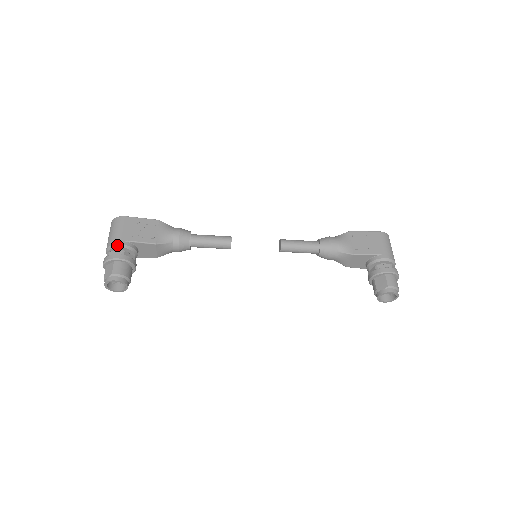
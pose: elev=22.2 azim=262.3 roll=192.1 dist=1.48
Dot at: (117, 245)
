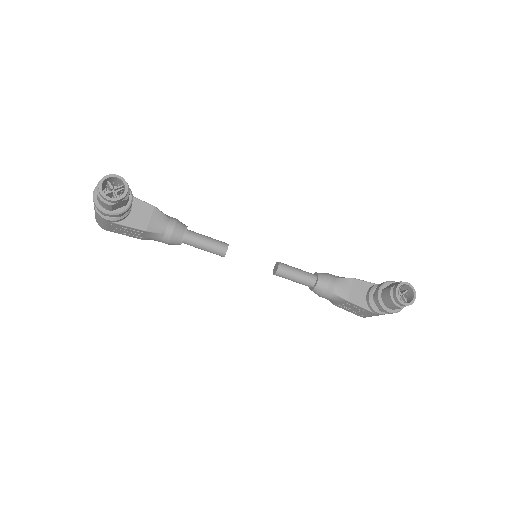
Dot at: occluded
